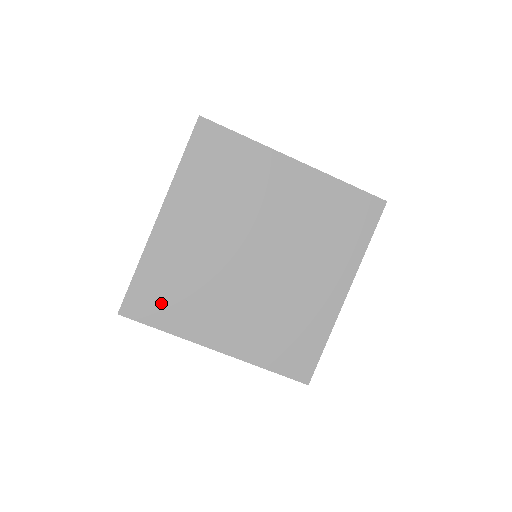
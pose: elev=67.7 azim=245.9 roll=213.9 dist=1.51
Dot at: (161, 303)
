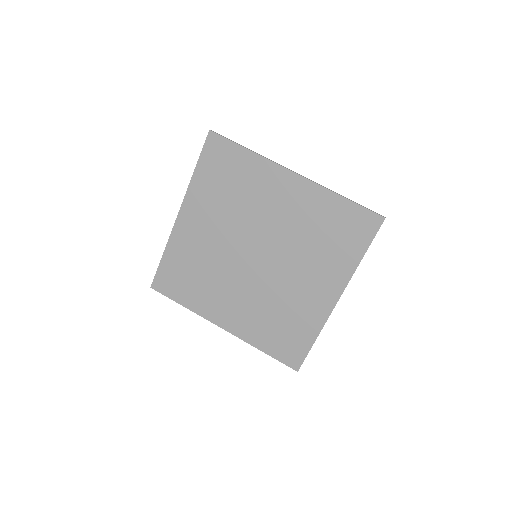
Dot at: (181, 284)
